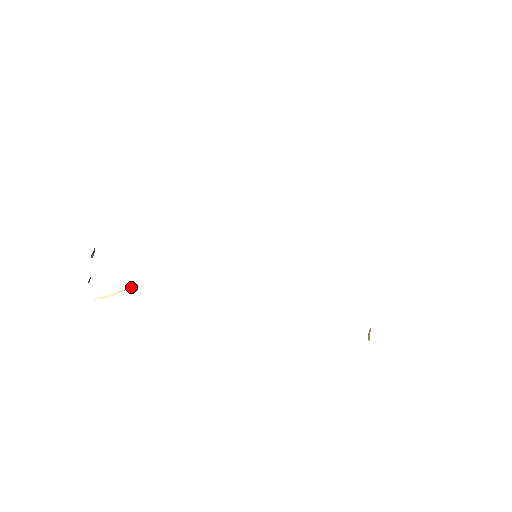
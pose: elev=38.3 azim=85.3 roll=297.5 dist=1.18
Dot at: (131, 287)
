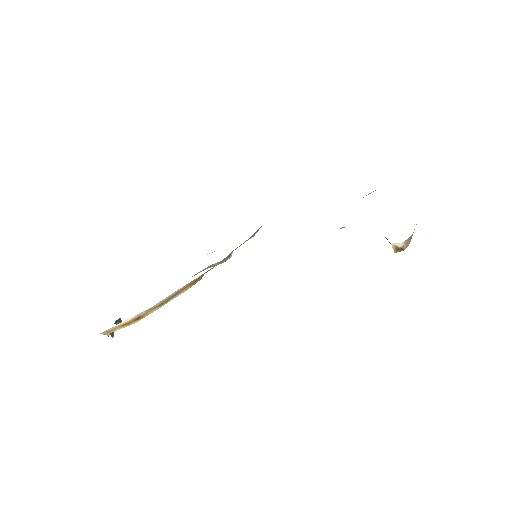
Dot at: (146, 310)
